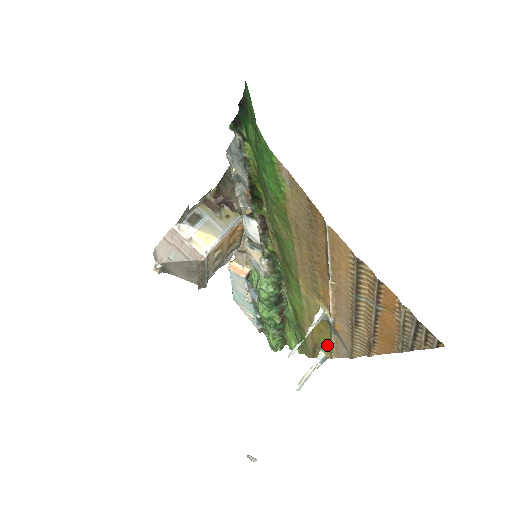
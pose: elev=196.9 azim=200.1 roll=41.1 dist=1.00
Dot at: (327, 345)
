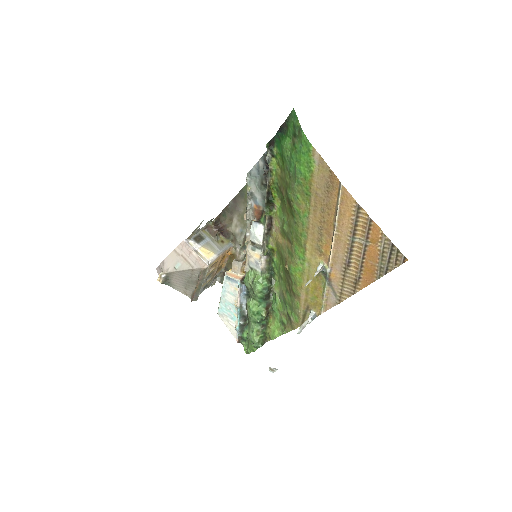
Dot at: (319, 301)
